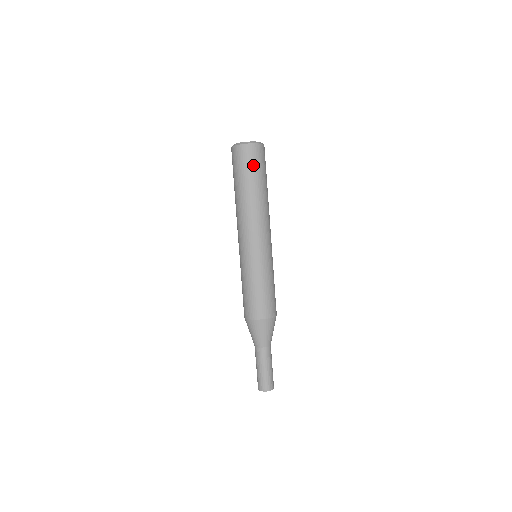
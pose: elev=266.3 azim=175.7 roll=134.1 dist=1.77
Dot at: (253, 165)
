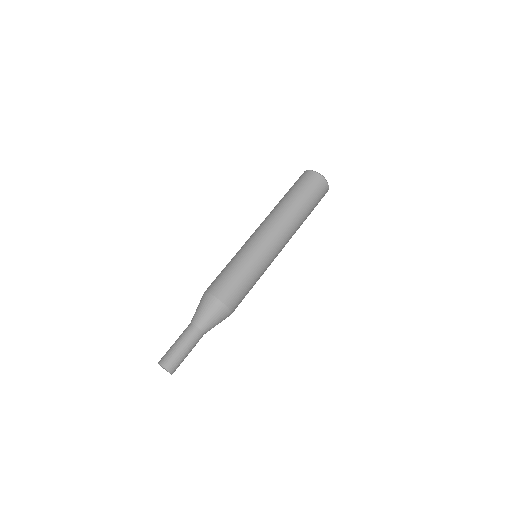
Dot at: (299, 183)
